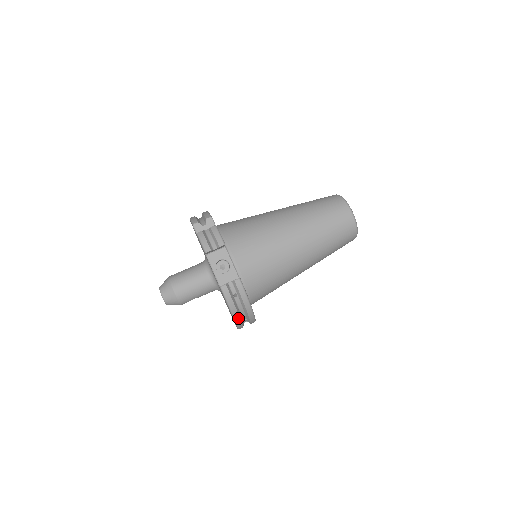
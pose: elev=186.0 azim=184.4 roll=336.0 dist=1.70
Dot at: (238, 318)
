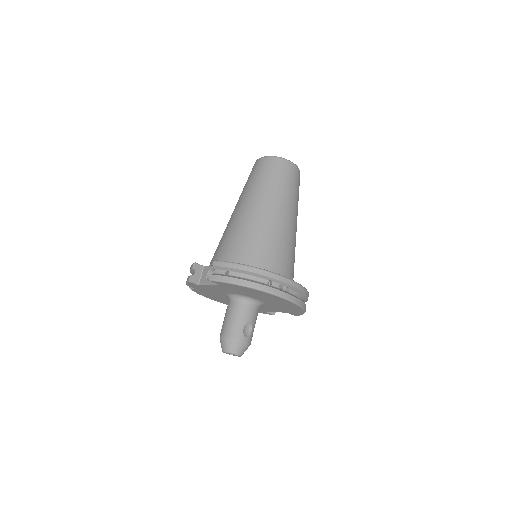
Dot at: (251, 283)
